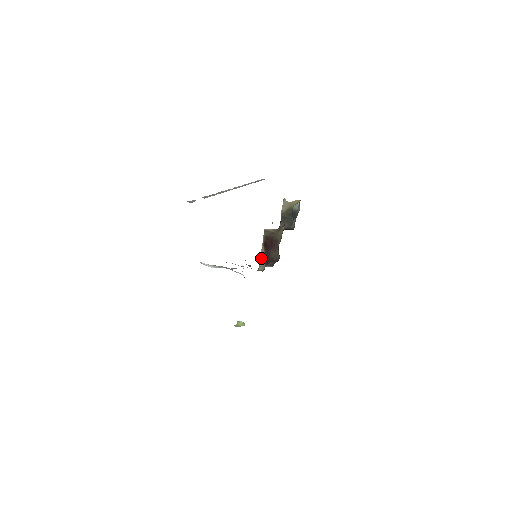
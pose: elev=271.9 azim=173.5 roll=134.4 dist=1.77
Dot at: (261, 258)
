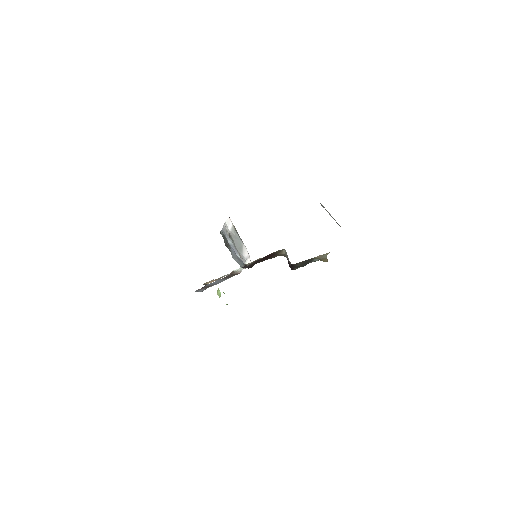
Dot at: (255, 260)
